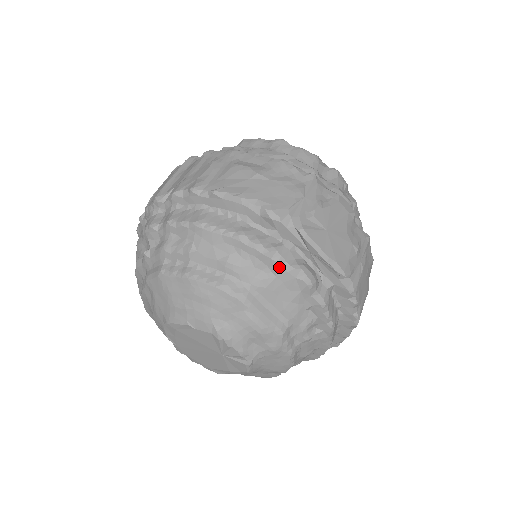
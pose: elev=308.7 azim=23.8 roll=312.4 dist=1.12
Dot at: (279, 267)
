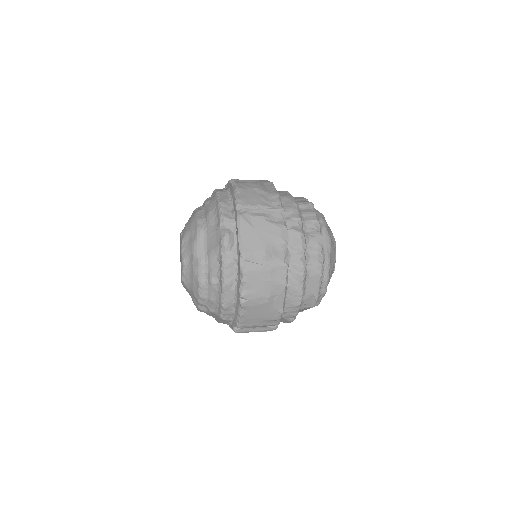
Dot at: (220, 226)
